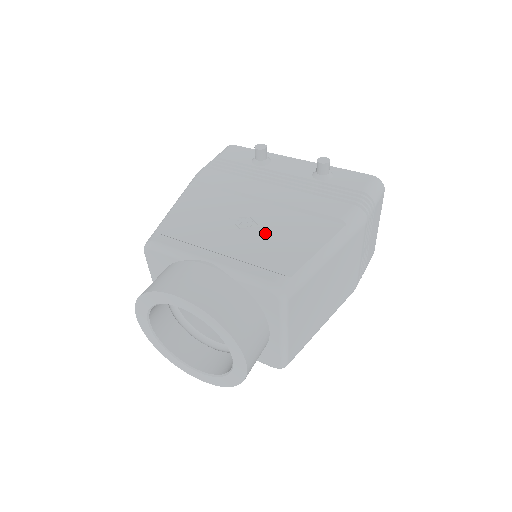
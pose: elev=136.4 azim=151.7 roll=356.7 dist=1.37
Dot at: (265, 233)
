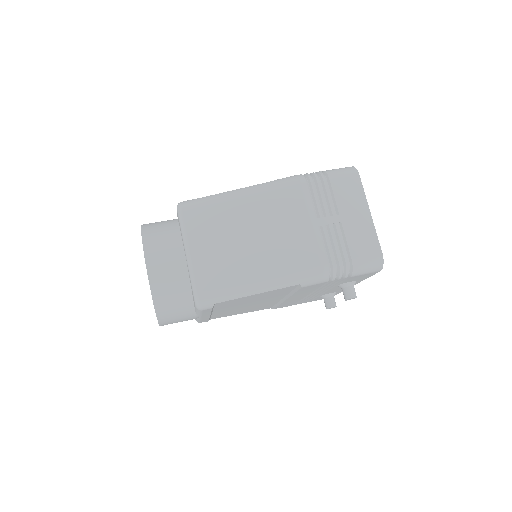
Dot at: occluded
